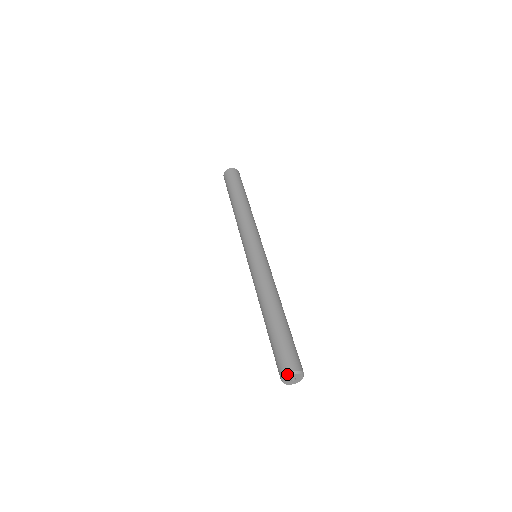
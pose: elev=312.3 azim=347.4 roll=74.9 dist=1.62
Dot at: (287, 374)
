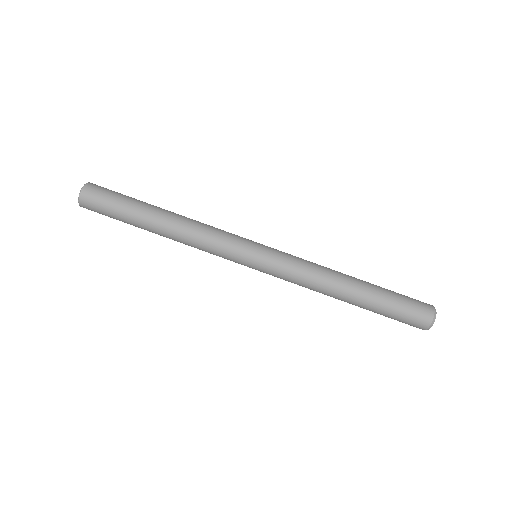
Dot at: (430, 327)
